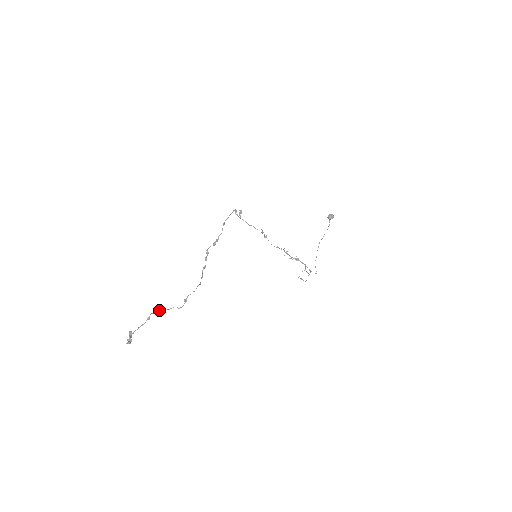
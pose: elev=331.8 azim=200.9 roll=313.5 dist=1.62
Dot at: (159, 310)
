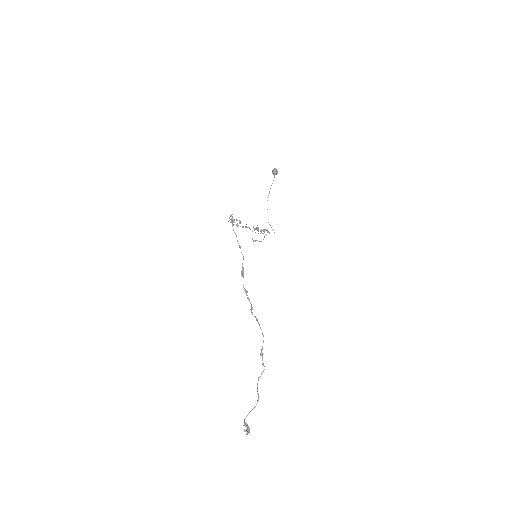
Dot at: (257, 384)
